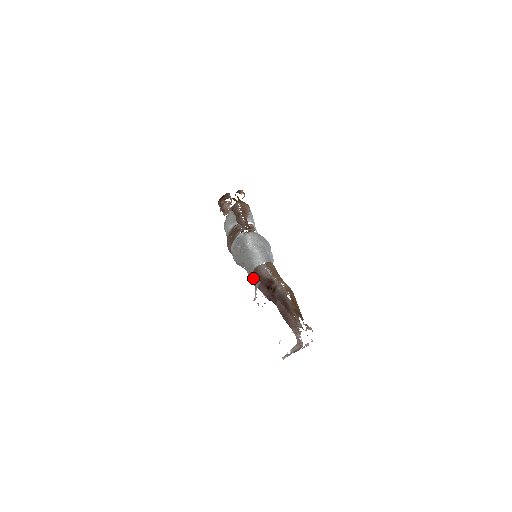
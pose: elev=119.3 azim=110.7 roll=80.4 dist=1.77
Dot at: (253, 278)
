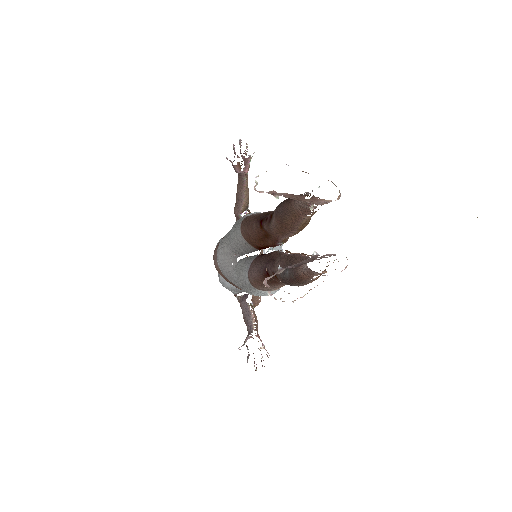
Dot at: (242, 264)
